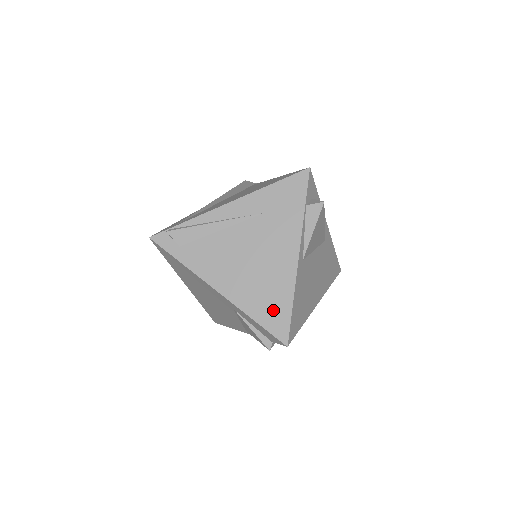
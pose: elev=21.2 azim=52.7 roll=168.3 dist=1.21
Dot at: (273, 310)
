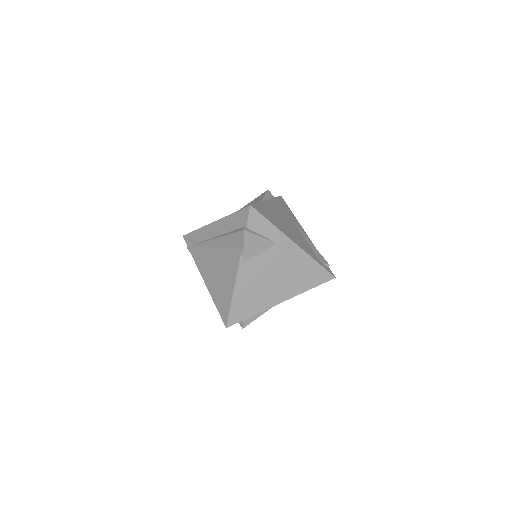
Dot at: occluded
